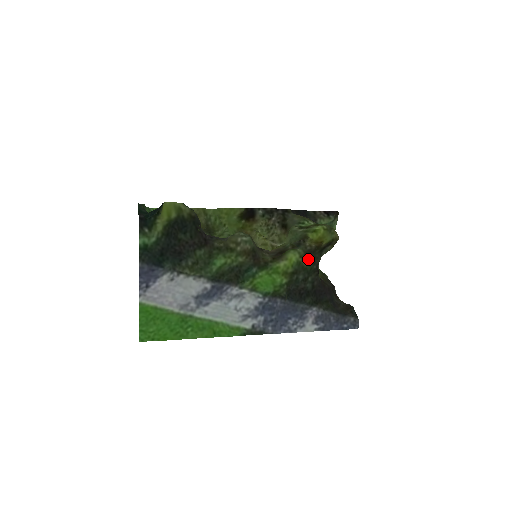
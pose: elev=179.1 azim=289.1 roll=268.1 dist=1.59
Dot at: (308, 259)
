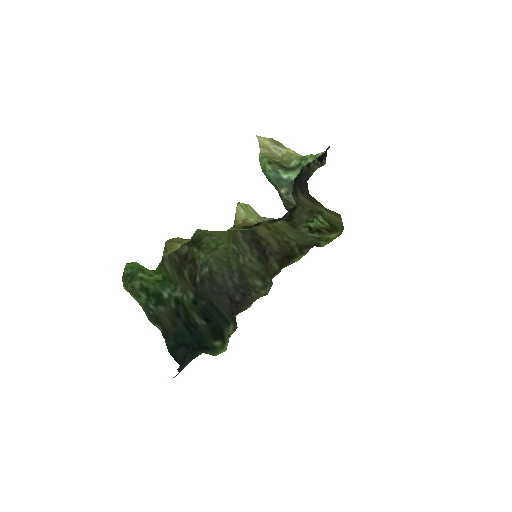
Dot at: occluded
